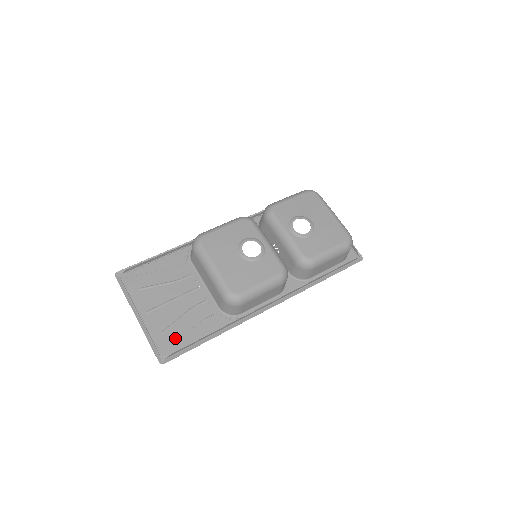
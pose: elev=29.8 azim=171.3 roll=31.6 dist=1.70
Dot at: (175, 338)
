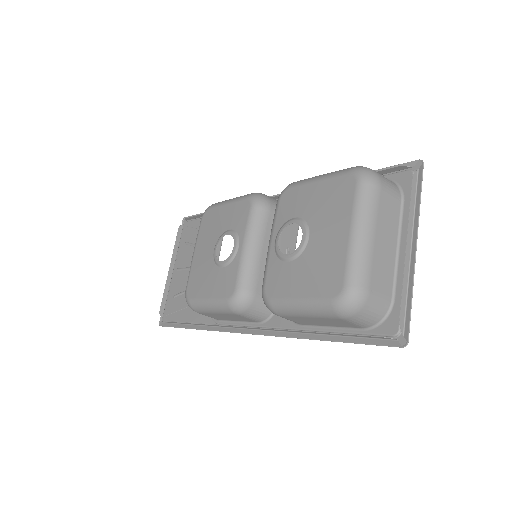
Dot at: (176, 308)
